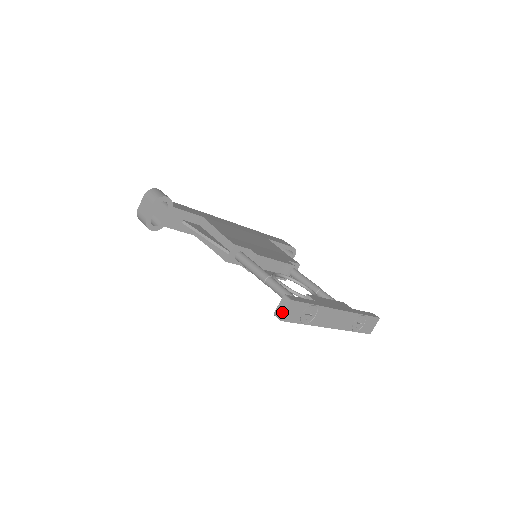
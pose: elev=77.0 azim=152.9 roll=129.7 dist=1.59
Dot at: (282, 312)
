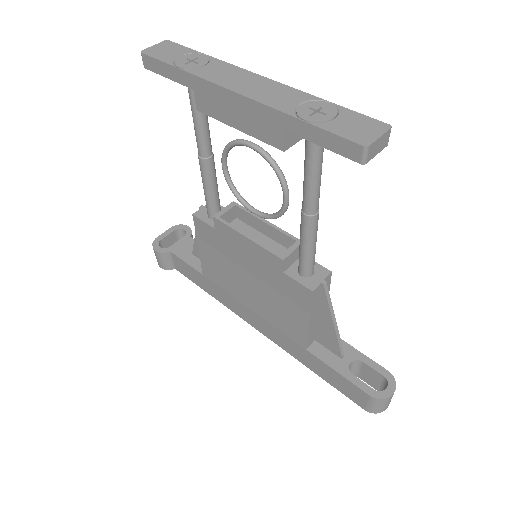
Dot at: (150, 50)
